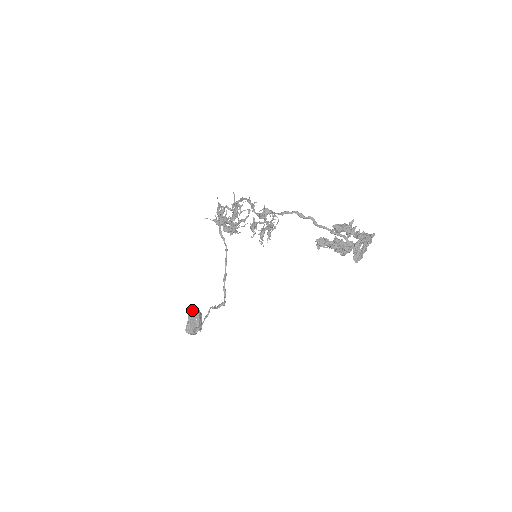
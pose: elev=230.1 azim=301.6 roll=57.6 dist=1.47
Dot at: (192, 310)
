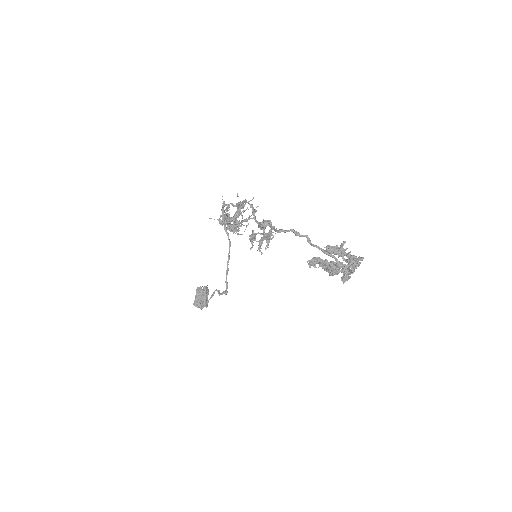
Dot at: (200, 286)
